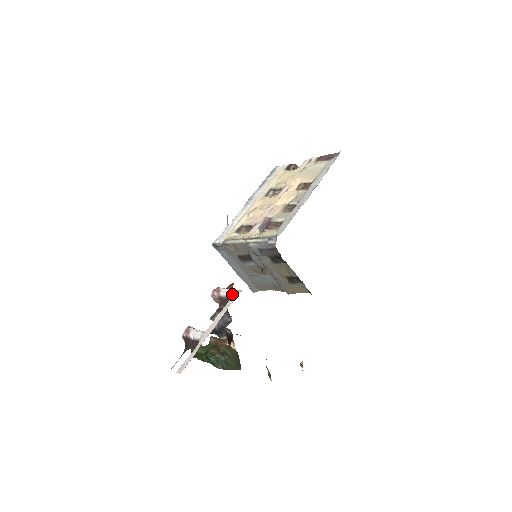
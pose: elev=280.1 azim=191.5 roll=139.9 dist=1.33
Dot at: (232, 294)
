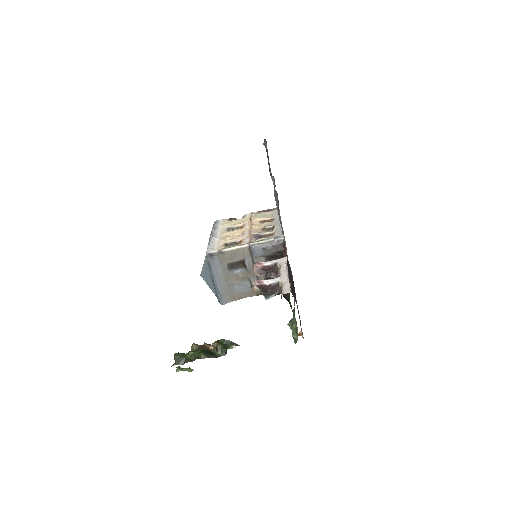
Dot at: (280, 259)
